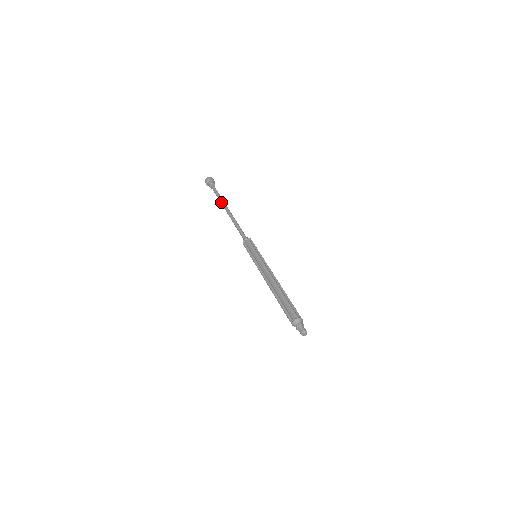
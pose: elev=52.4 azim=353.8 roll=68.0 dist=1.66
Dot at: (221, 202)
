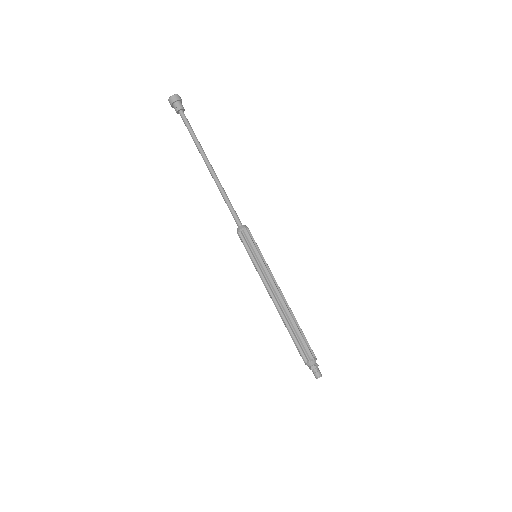
Dot at: (201, 148)
